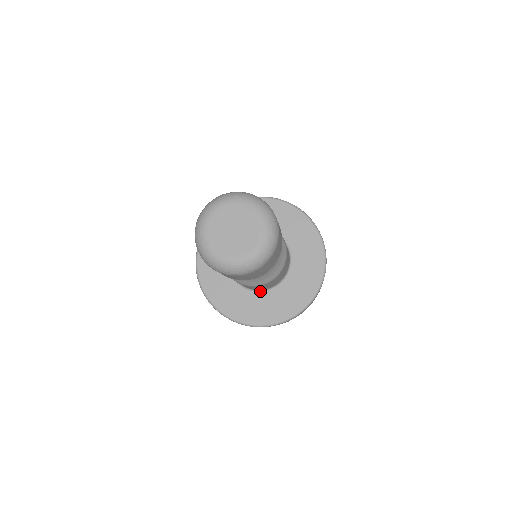
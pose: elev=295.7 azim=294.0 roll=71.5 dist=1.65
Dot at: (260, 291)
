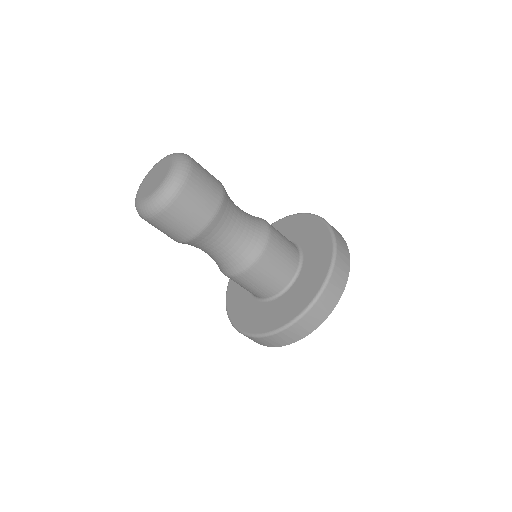
Dot at: (258, 299)
